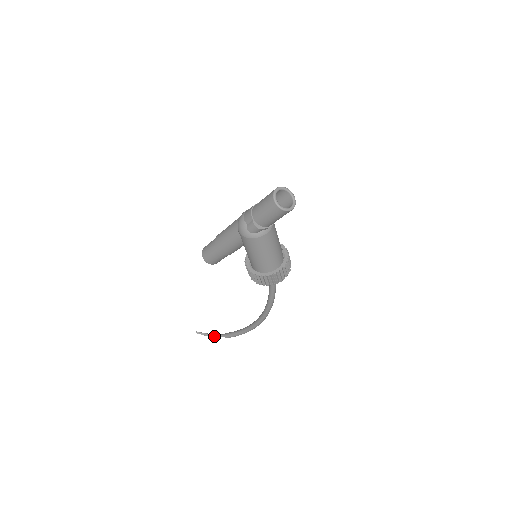
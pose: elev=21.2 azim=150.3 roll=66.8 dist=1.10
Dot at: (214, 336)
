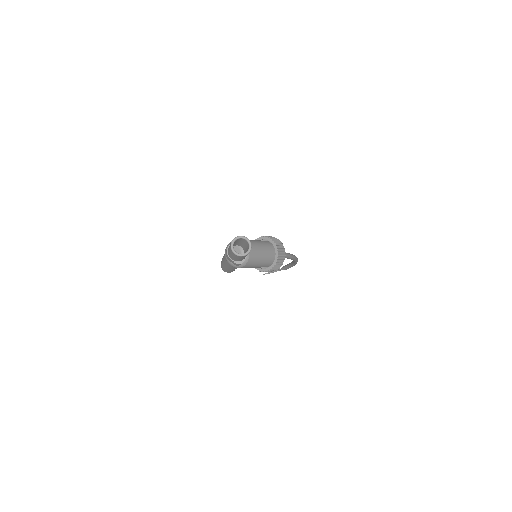
Dot at: (276, 271)
